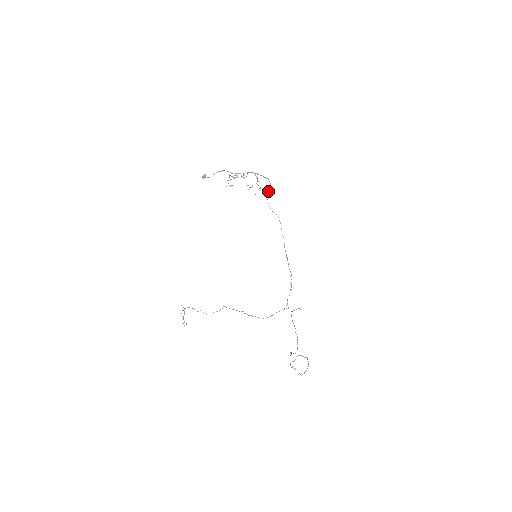
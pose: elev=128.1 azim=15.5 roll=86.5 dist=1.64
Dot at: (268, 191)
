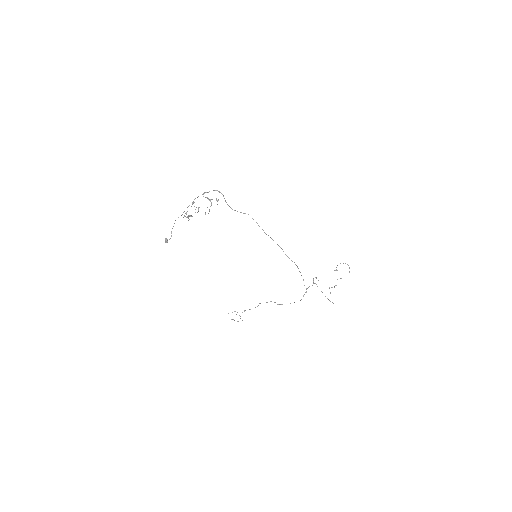
Dot at: (226, 202)
